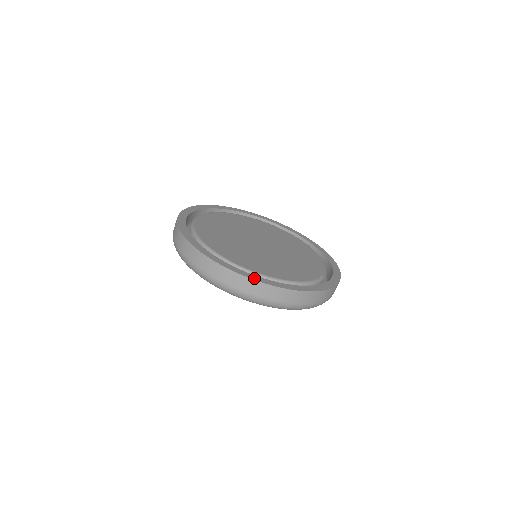
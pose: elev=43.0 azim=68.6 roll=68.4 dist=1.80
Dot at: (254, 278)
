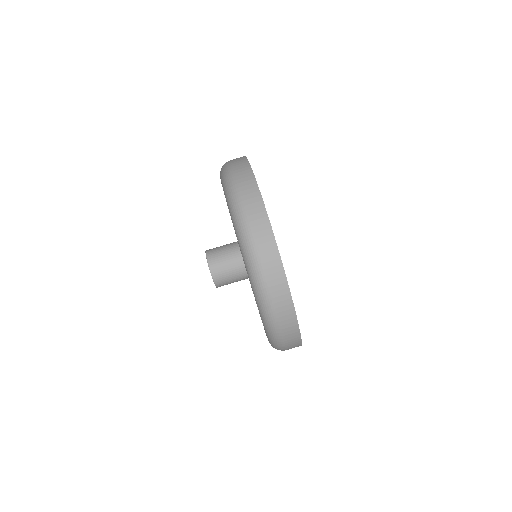
Dot at: occluded
